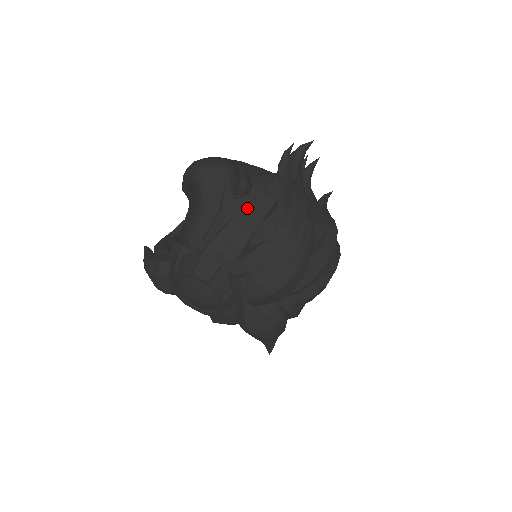
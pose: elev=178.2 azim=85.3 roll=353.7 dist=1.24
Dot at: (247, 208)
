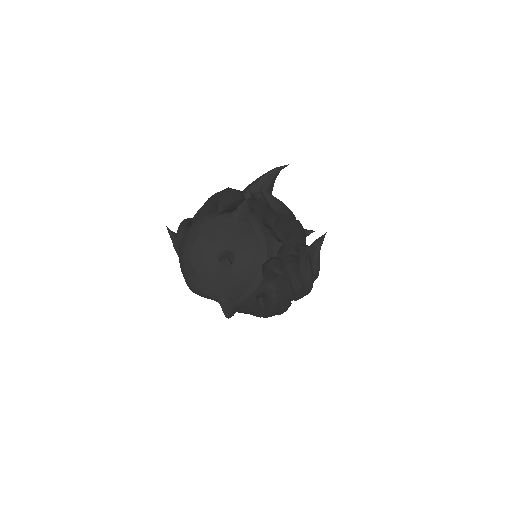
Dot at: occluded
